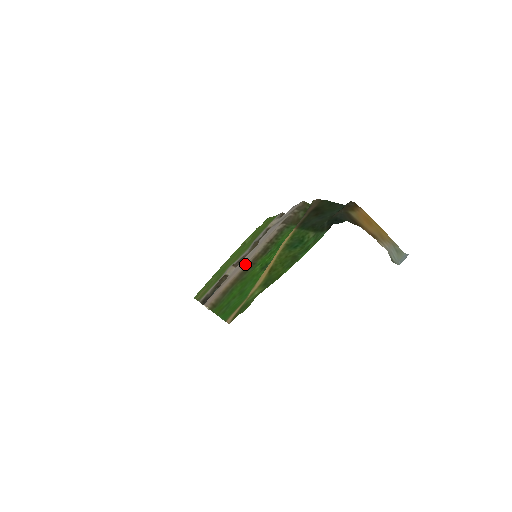
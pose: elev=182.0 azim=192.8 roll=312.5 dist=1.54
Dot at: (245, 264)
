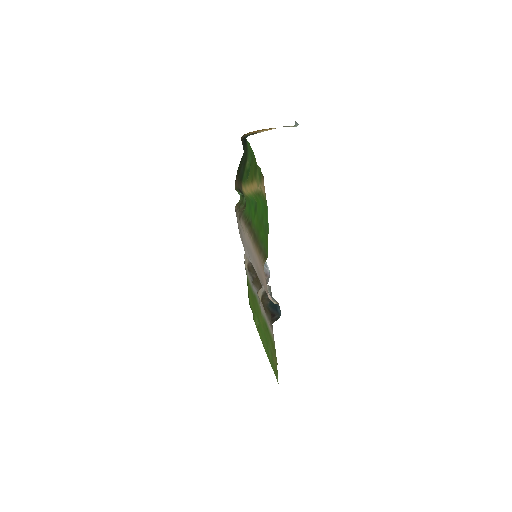
Dot at: occluded
